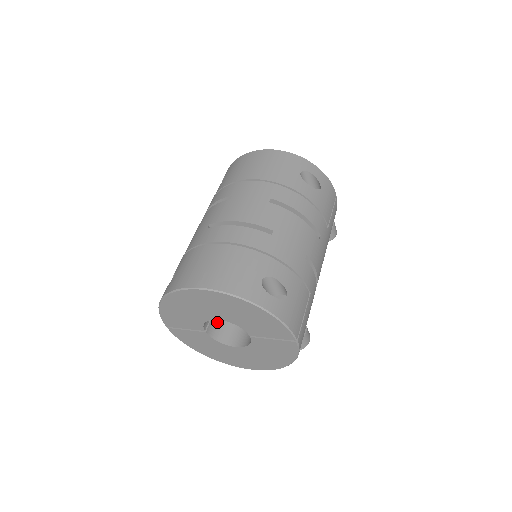
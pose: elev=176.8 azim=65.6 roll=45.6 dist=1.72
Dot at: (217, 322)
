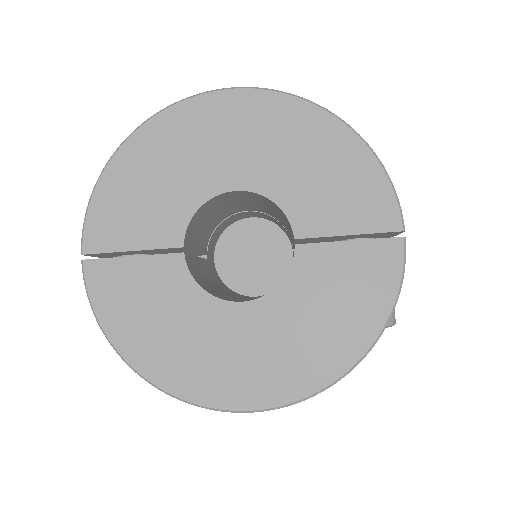
Dot at: (198, 273)
